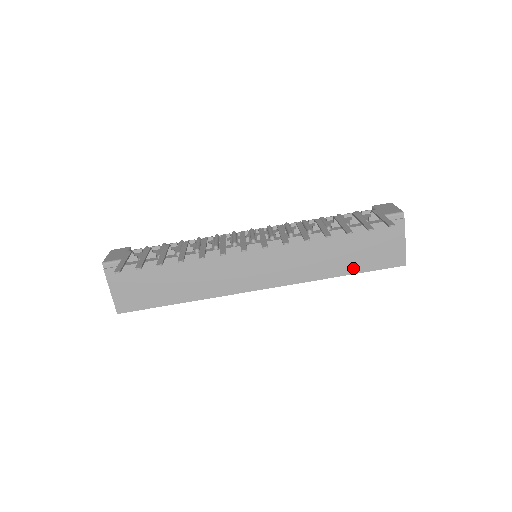
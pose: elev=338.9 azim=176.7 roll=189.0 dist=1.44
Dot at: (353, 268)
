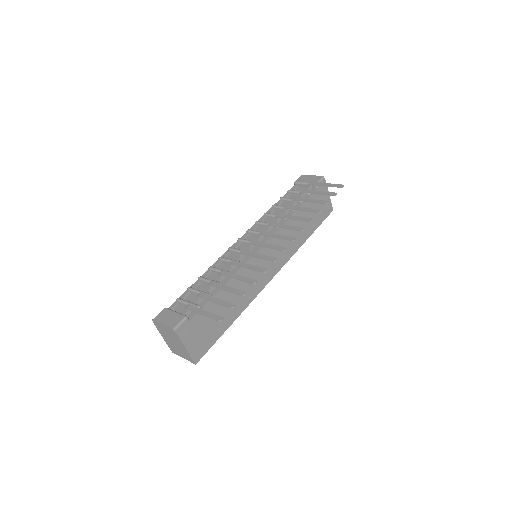
Dot at: (312, 229)
